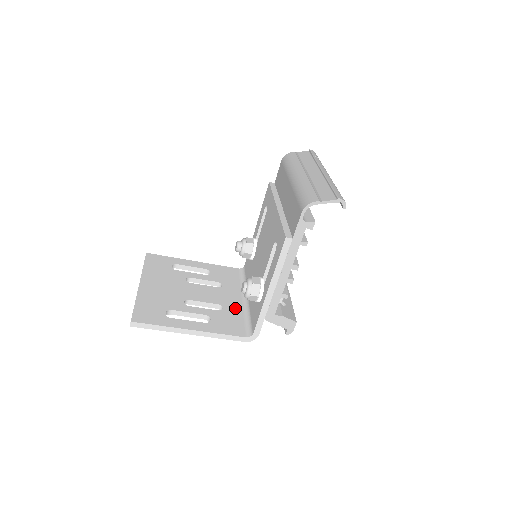
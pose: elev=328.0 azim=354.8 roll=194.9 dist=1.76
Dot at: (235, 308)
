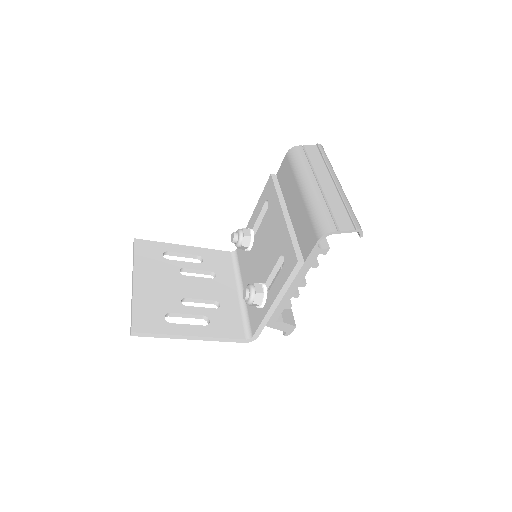
Dot at: (232, 304)
